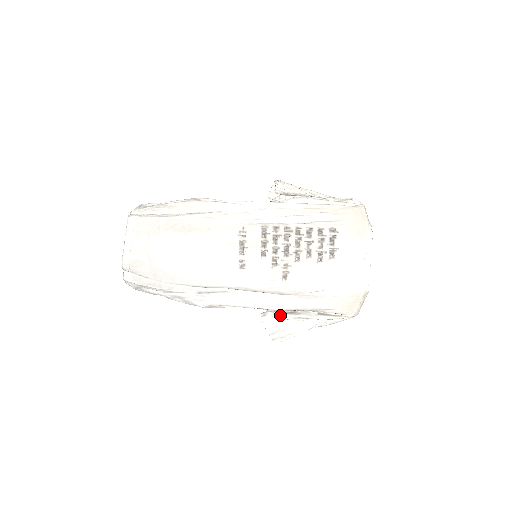
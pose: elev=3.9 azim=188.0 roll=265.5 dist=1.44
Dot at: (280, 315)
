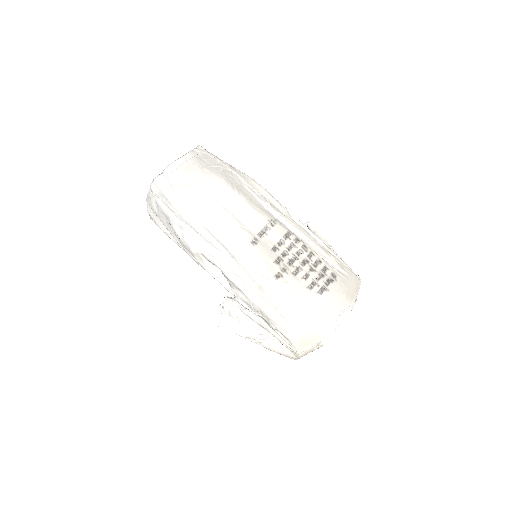
Dot at: (244, 307)
